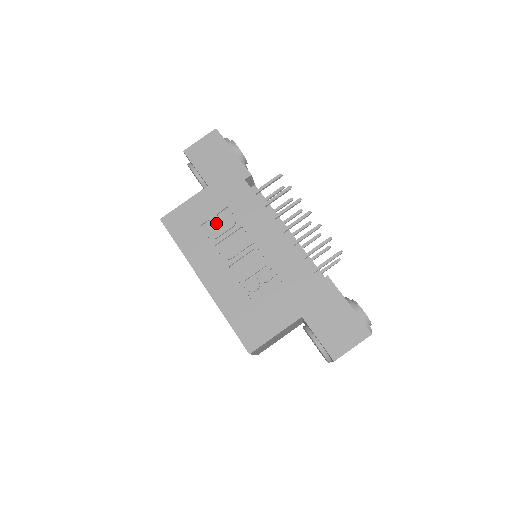
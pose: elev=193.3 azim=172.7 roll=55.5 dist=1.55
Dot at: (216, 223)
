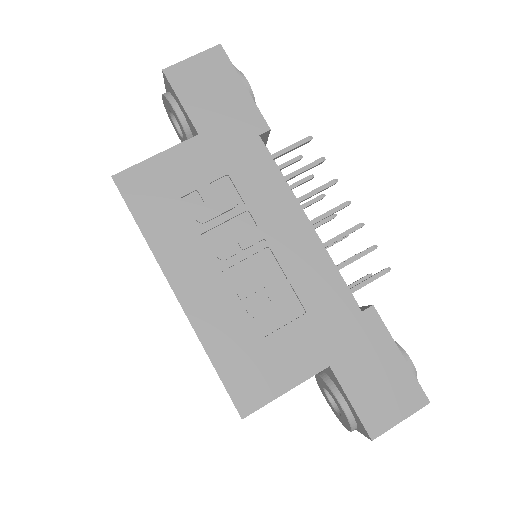
Dot at: (206, 198)
